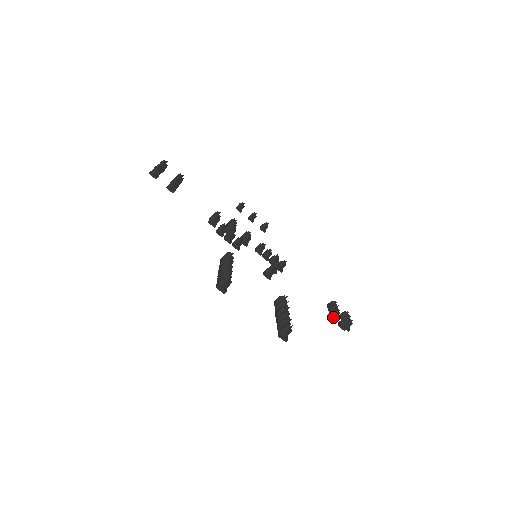
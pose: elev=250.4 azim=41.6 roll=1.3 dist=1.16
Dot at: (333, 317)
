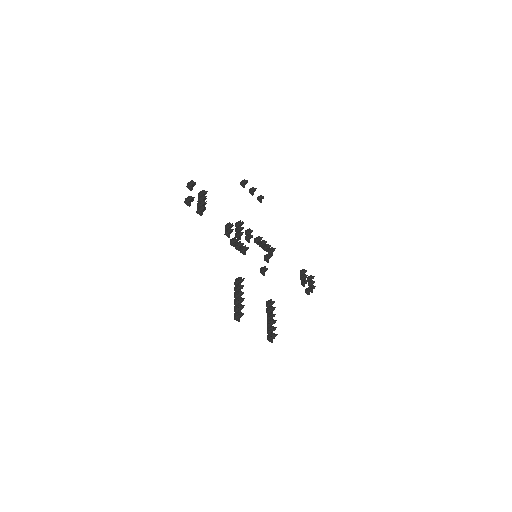
Dot at: (303, 285)
